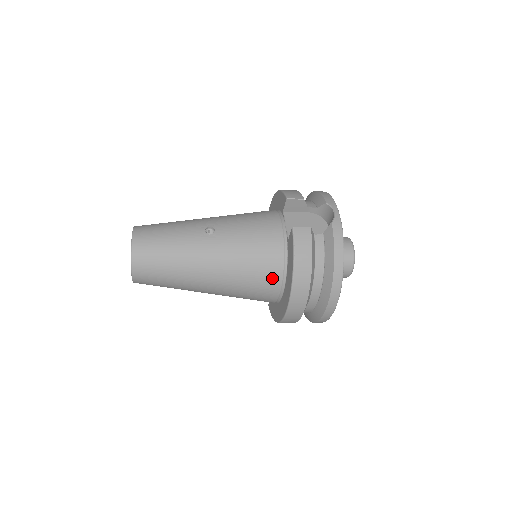
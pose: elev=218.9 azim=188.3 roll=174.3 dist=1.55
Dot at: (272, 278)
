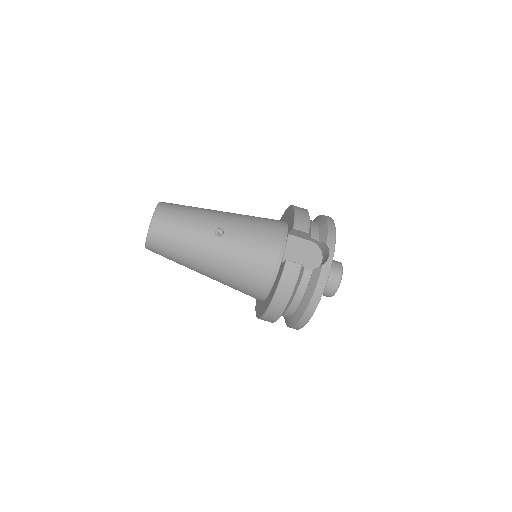
Dot at: (258, 288)
